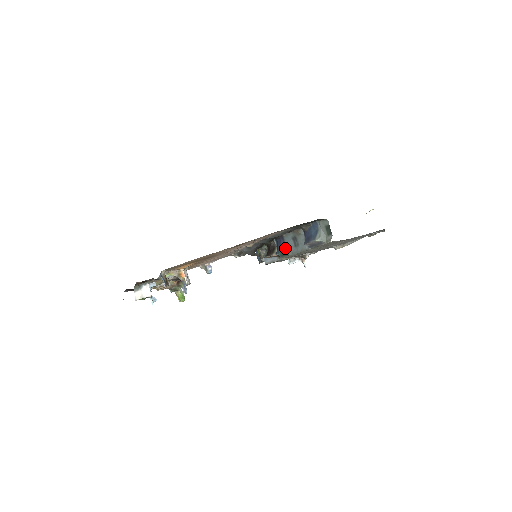
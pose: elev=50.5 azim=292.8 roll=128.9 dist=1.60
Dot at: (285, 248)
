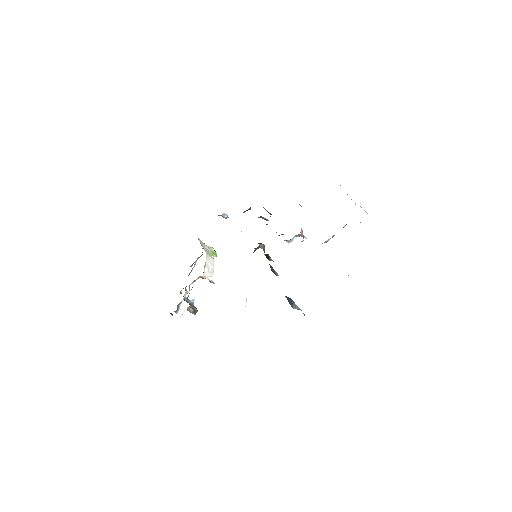
Dot at: (275, 273)
